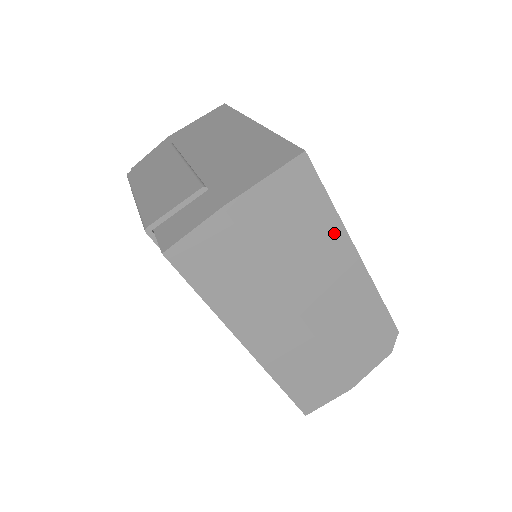
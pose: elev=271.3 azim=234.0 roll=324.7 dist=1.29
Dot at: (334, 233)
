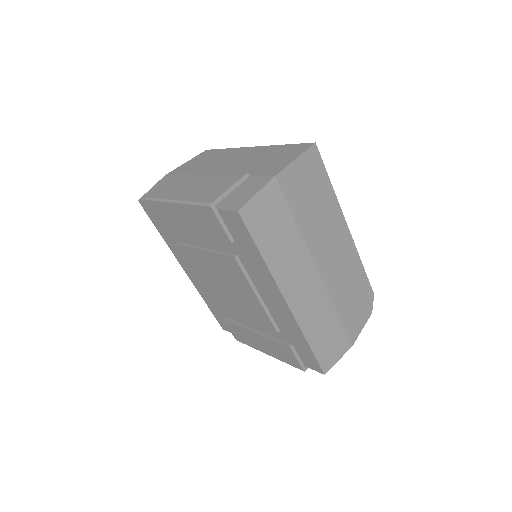
Dot at: (333, 206)
